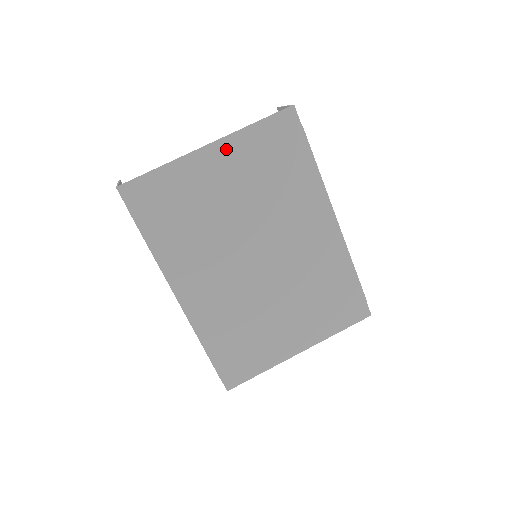
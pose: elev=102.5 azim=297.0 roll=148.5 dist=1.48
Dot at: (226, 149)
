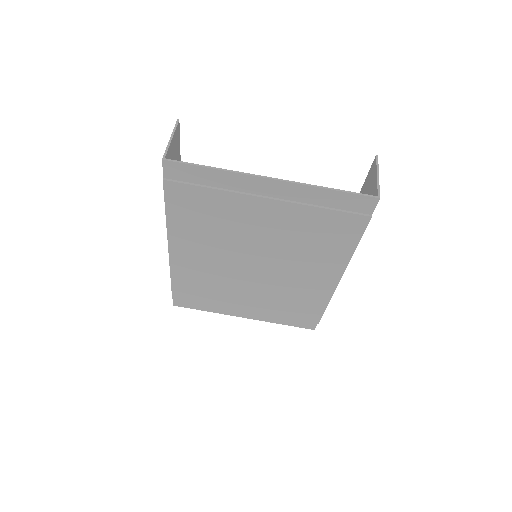
Dot at: (287, 191)
